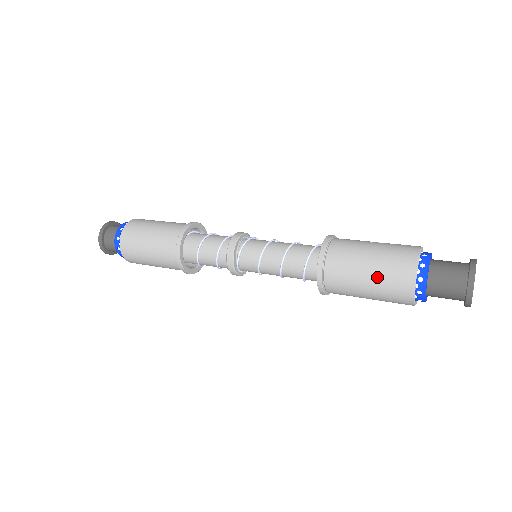
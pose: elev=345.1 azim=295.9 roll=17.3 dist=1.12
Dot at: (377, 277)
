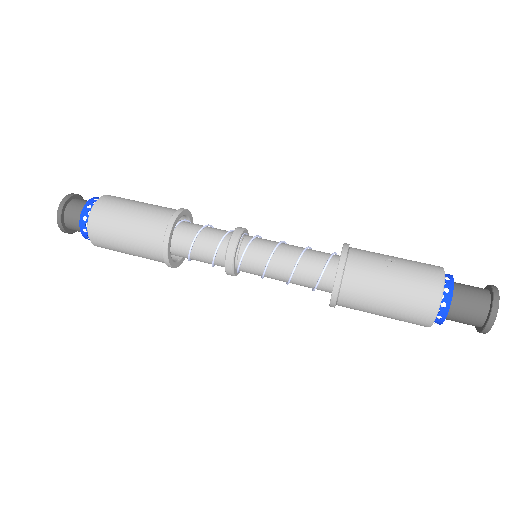
Dot at: (395, 313)
